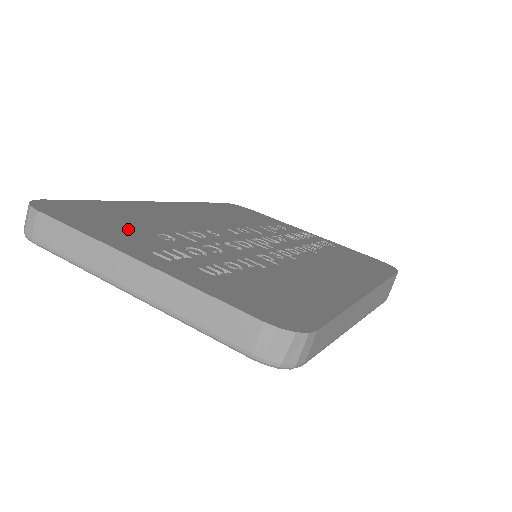
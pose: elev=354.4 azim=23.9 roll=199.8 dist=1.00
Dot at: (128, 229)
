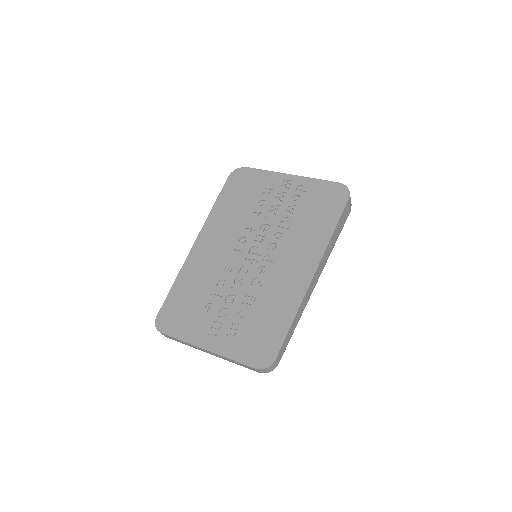
Dot at: (194, 316)
